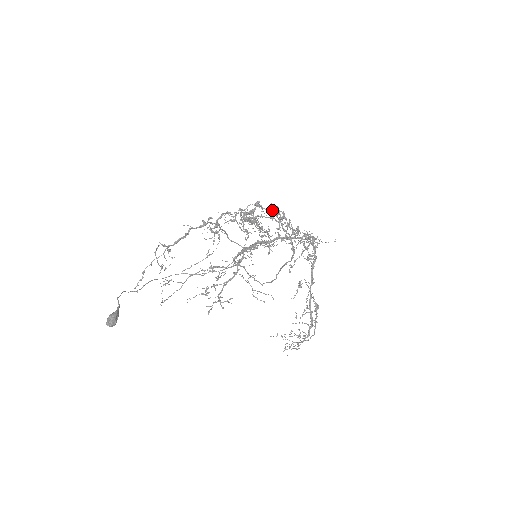
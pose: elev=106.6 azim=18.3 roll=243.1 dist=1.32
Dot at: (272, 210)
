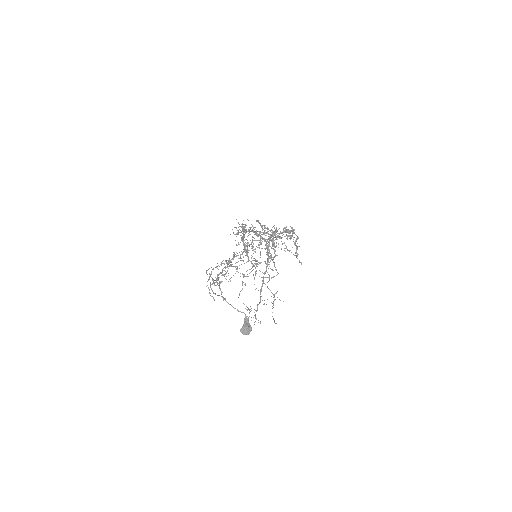
Dot at: (288, 230)
